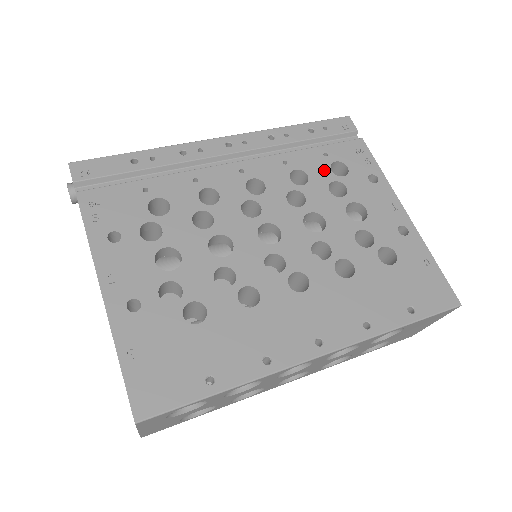
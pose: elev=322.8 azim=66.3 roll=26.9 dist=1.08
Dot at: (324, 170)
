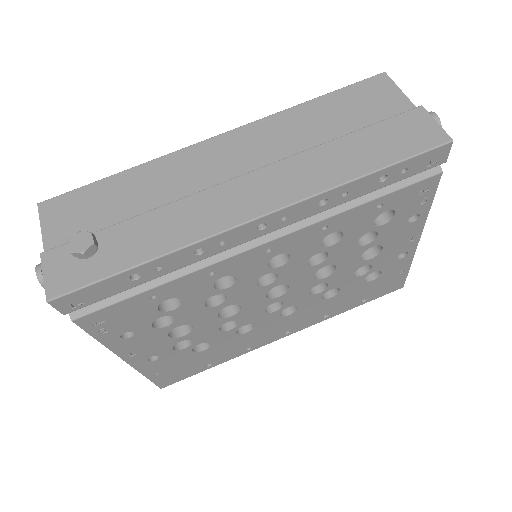
Dot at: (366, 224)
